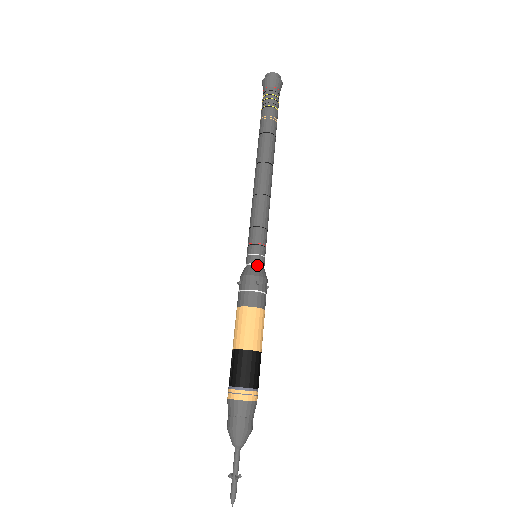
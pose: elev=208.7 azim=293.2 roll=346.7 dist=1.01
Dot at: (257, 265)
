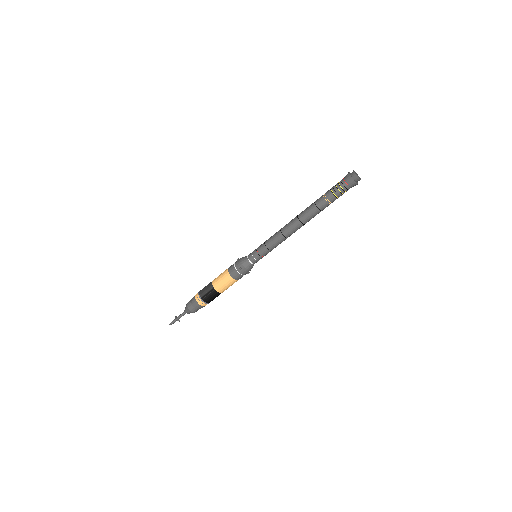
Dot at: occluded
